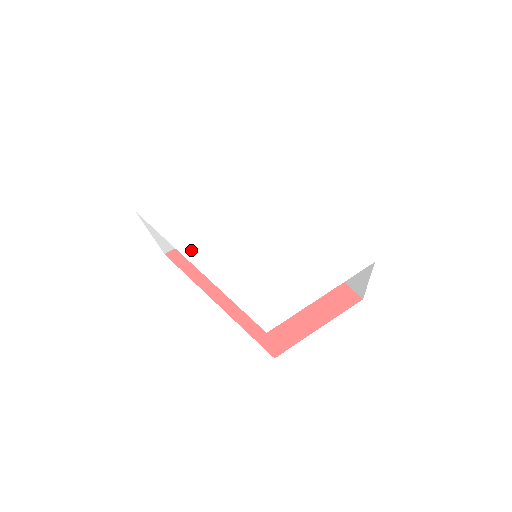
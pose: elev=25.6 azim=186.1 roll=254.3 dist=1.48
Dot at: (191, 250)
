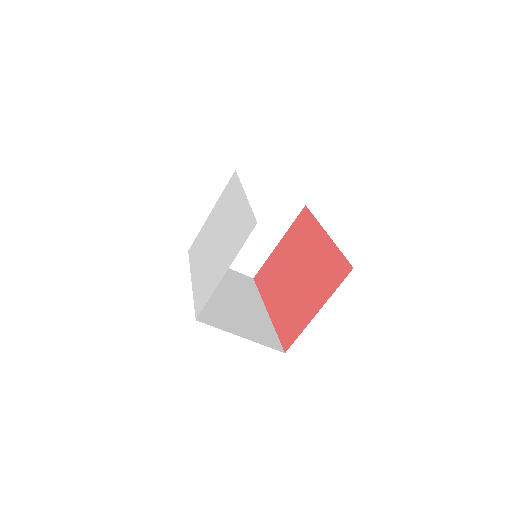
Dot at: (194, 267)
